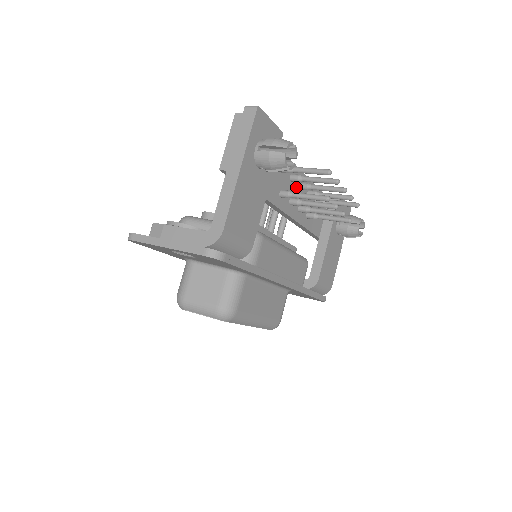
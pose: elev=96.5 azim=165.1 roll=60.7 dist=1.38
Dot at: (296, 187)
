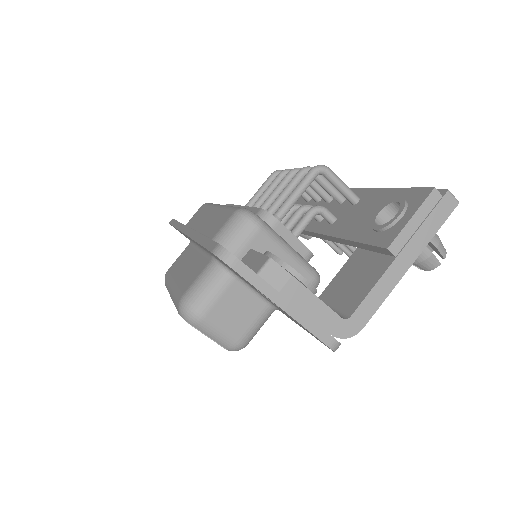
Dot at: occluded
